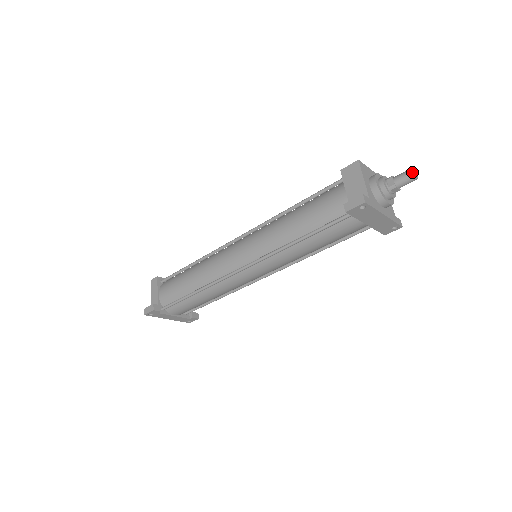
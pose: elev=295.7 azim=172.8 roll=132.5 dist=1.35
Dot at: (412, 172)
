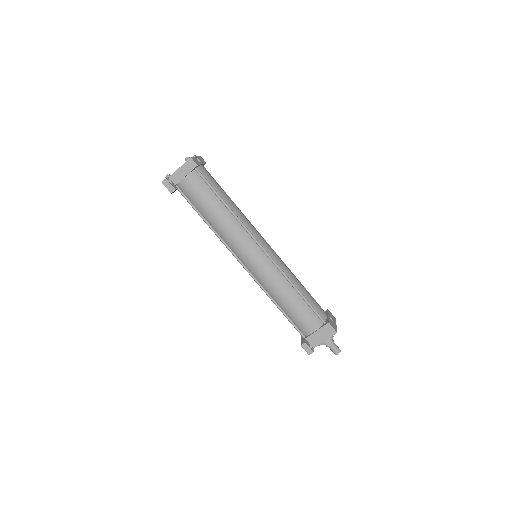
Dot at: (337, 354)
